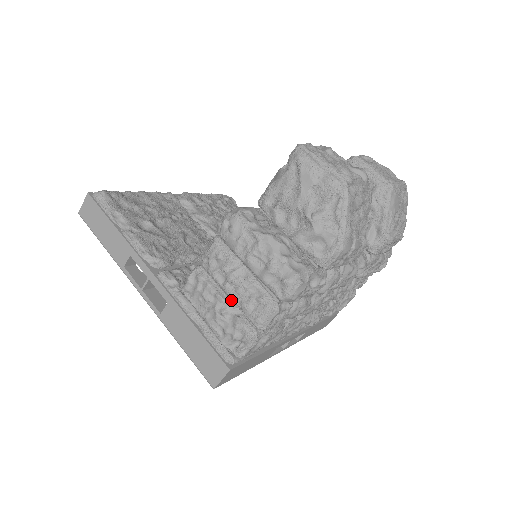
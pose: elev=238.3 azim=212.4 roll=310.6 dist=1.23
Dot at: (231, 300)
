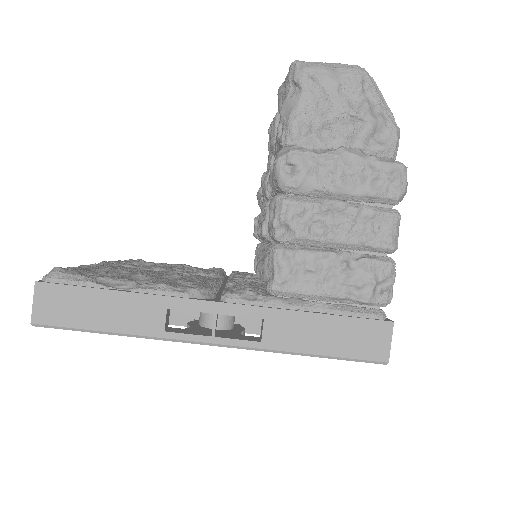
Dot at: (340, 250)
